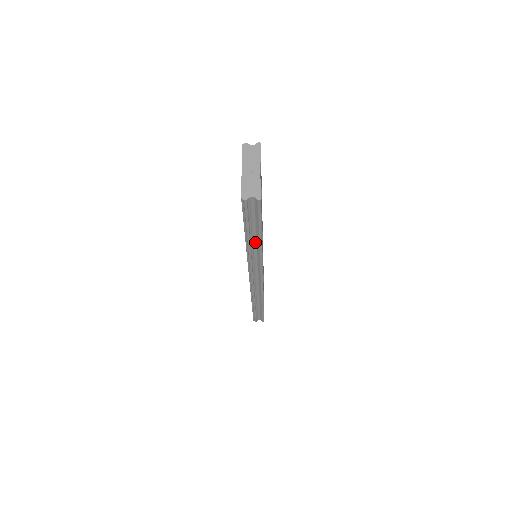
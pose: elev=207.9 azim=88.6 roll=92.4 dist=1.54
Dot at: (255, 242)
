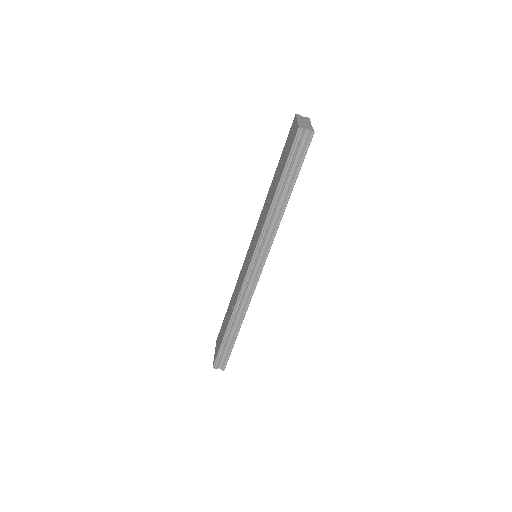
Dot at: (281, 202)
